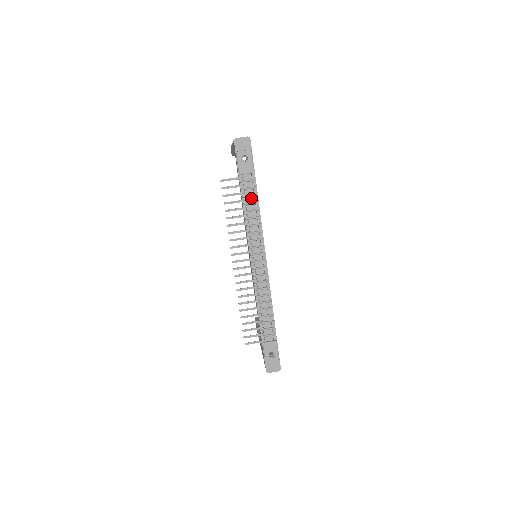
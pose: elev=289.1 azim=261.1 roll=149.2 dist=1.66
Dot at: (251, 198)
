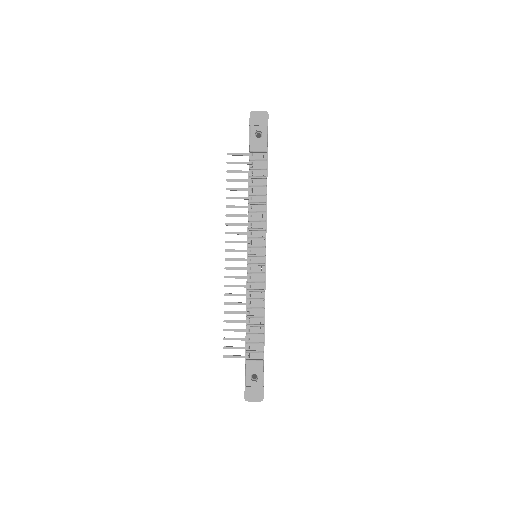
Dot at: (259, 180)
